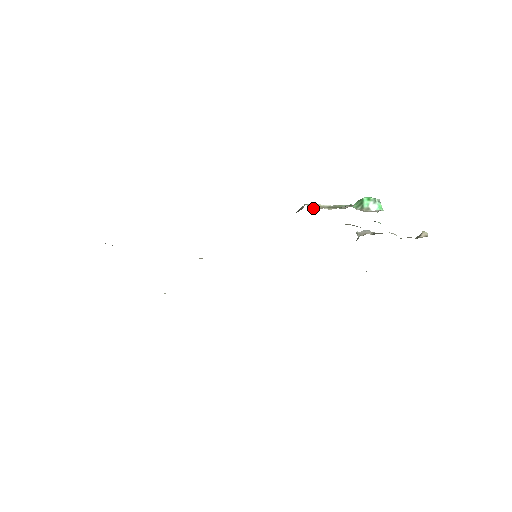
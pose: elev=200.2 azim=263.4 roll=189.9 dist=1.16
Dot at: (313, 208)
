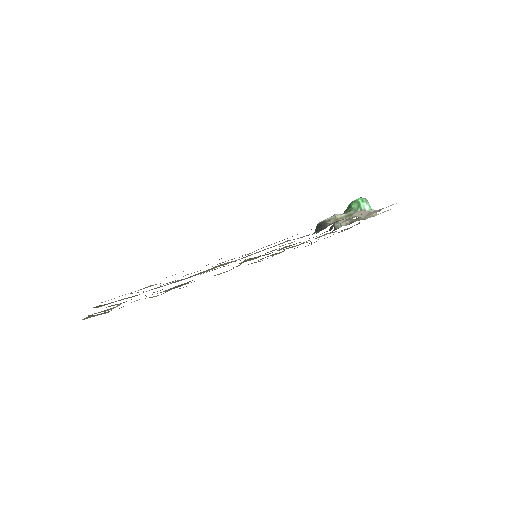
Dot at: occluded
